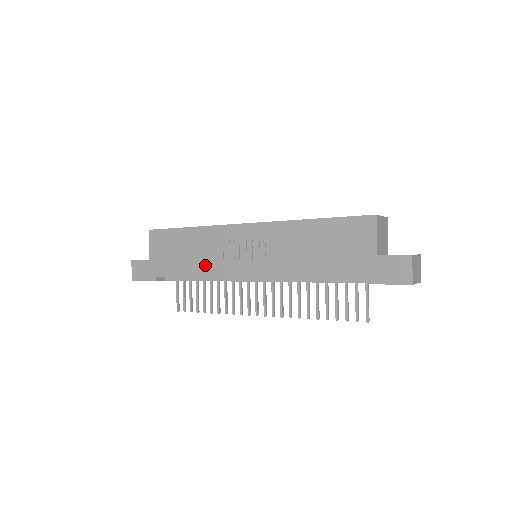
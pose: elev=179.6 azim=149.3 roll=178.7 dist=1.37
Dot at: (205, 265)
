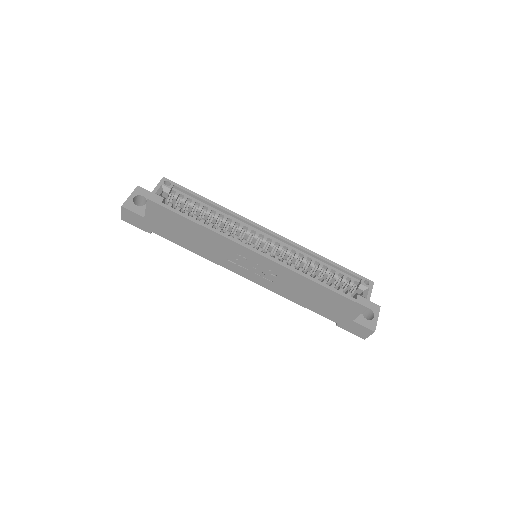
Dot at: (208, 253)
